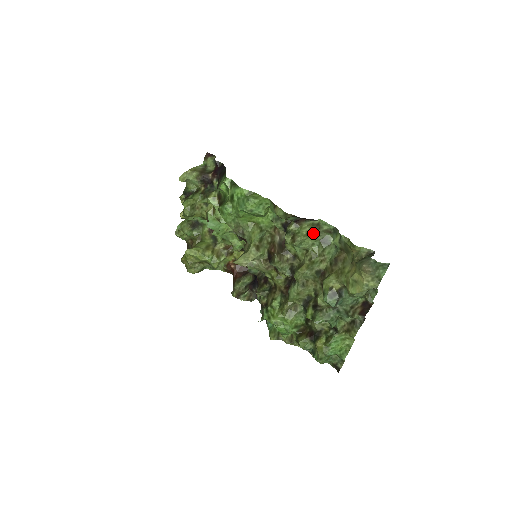
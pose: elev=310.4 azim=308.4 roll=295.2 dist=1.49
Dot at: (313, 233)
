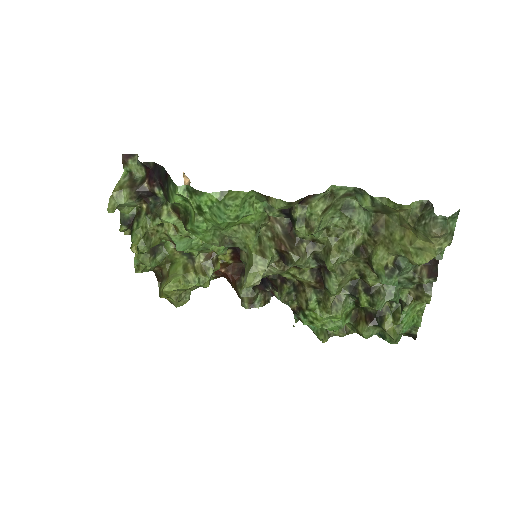
Dot at: (329, 207)
